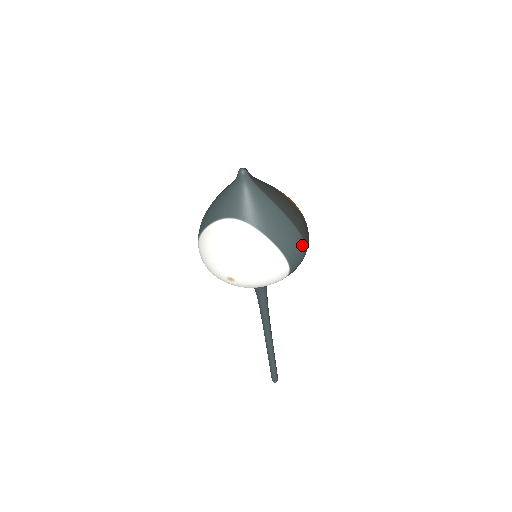
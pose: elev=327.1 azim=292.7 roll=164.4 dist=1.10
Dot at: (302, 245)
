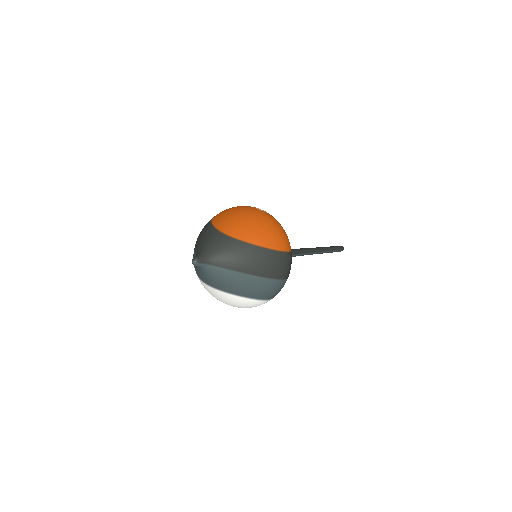
Dot at: (277, 284)
